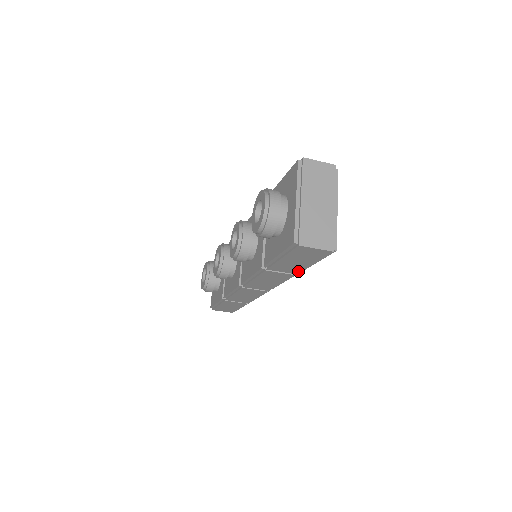
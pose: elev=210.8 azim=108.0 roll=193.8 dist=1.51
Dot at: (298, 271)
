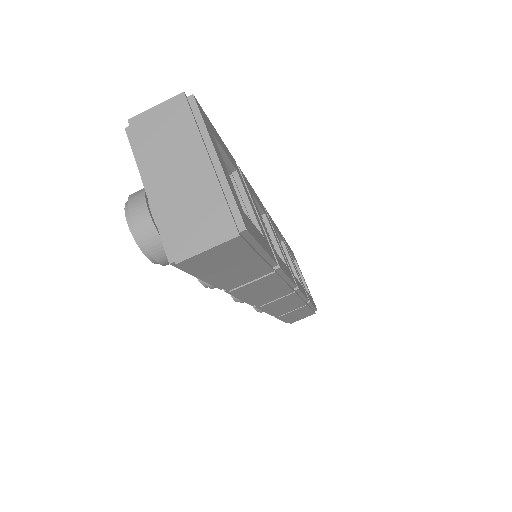
Dot at: (266, 269)
